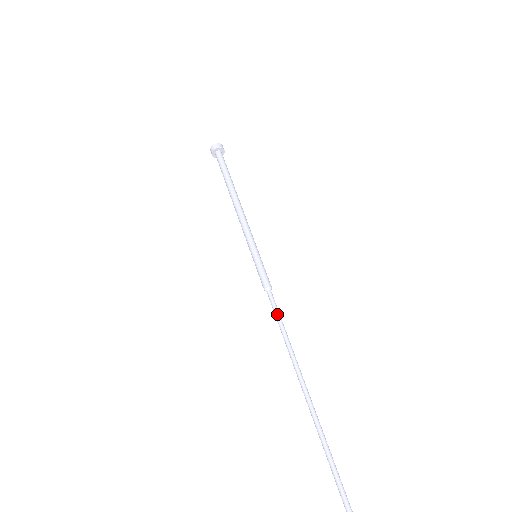
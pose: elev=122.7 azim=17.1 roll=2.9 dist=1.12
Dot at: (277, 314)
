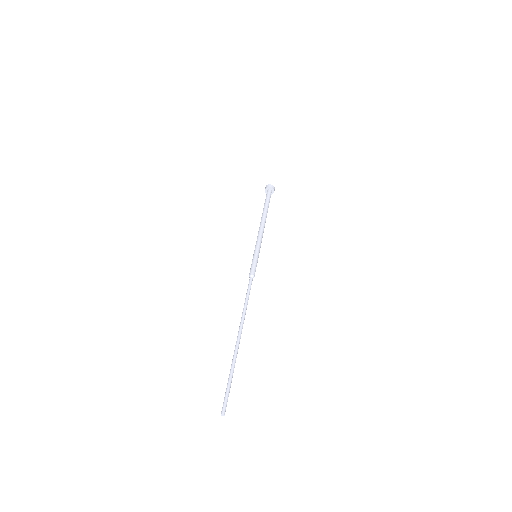
Dot at: (248, 291)
